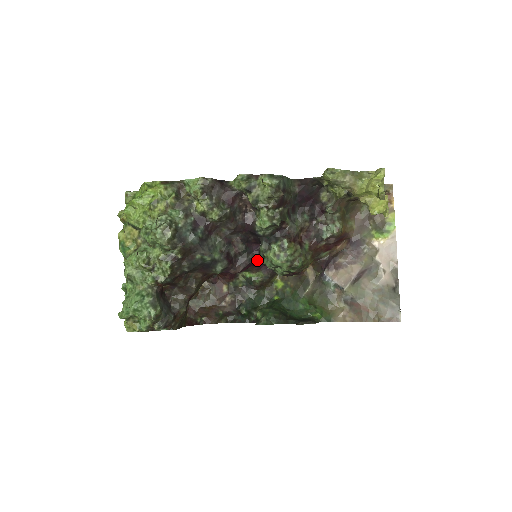
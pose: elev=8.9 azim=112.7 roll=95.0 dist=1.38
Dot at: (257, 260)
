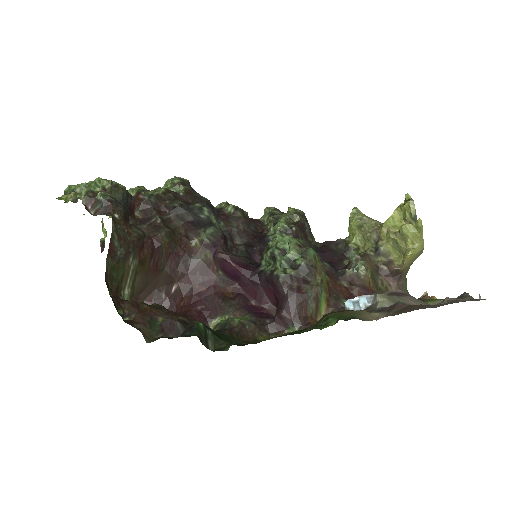
Dot at: (254, 267)
